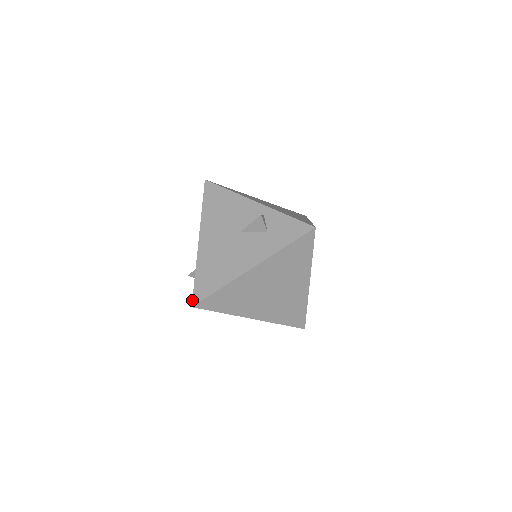
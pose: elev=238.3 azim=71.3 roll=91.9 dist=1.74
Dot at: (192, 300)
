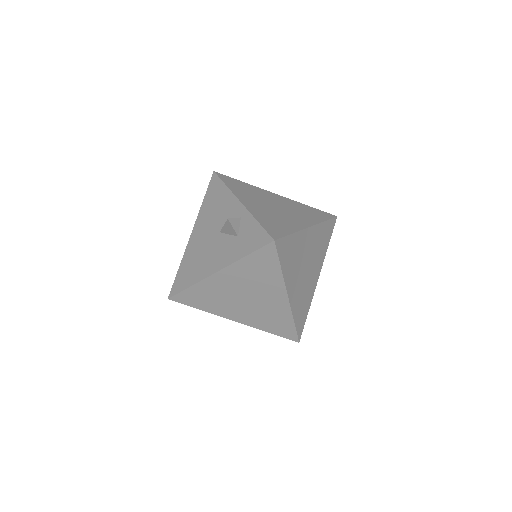
Dot at: (170, 292)
